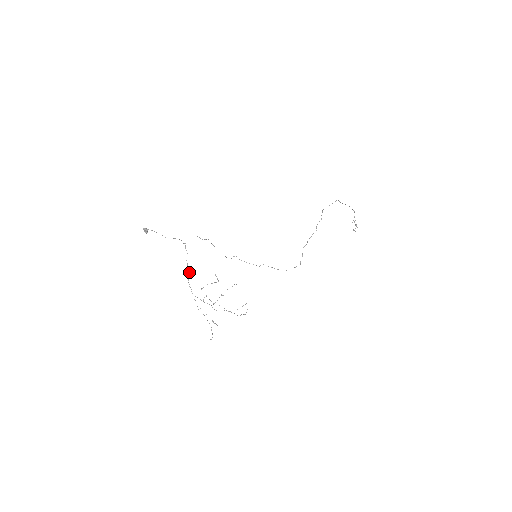
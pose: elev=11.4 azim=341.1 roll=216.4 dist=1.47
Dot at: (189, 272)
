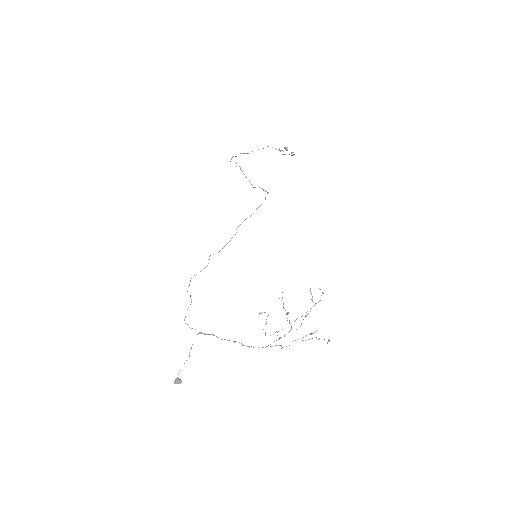
Dot at: (236, 341)
